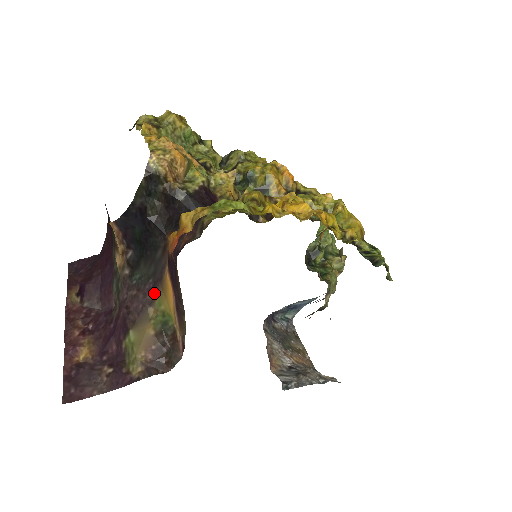
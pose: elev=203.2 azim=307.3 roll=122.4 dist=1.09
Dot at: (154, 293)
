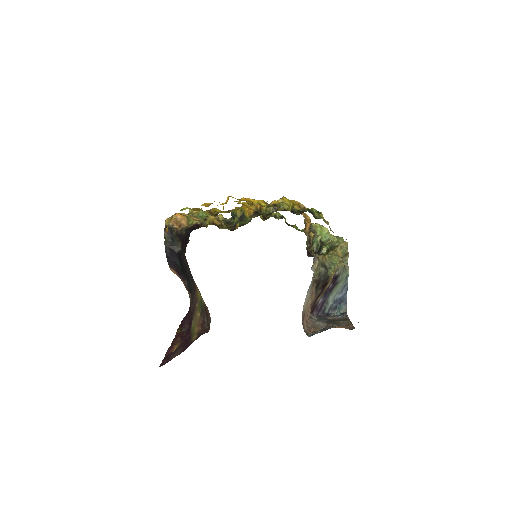
Dot at: (196, 294)
